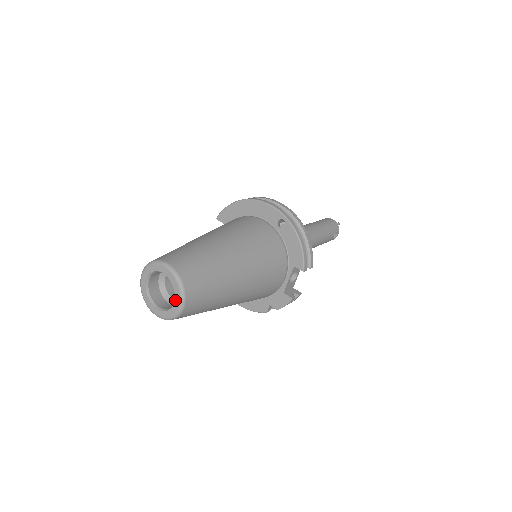
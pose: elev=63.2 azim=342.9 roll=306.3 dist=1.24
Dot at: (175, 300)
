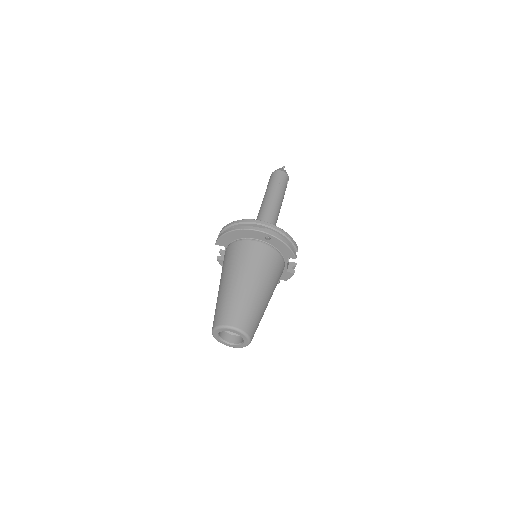
Dot at: (244, 340)
